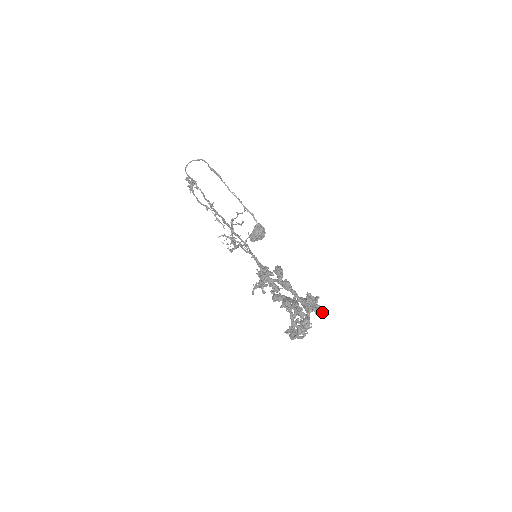
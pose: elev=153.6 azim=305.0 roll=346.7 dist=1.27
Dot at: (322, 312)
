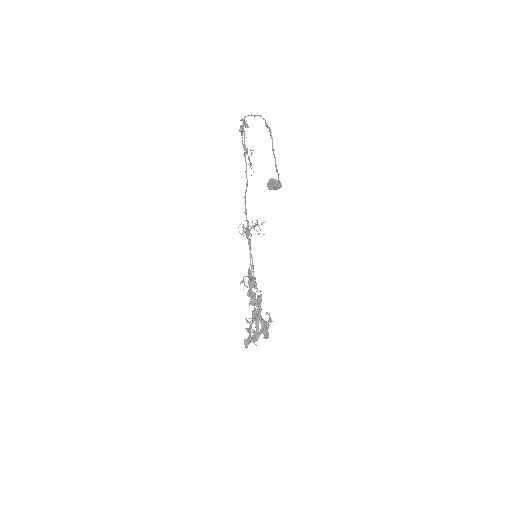
Dot at: (267, 337)
